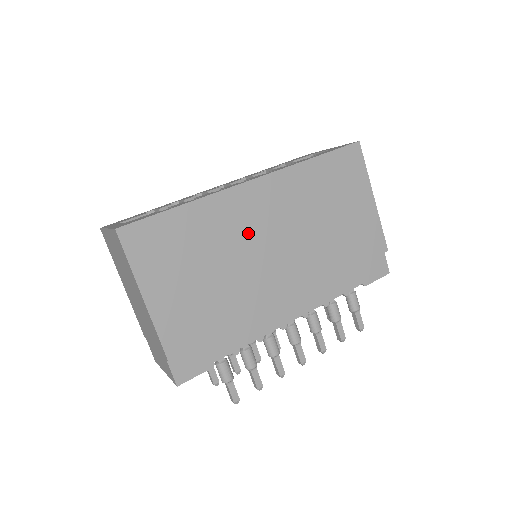
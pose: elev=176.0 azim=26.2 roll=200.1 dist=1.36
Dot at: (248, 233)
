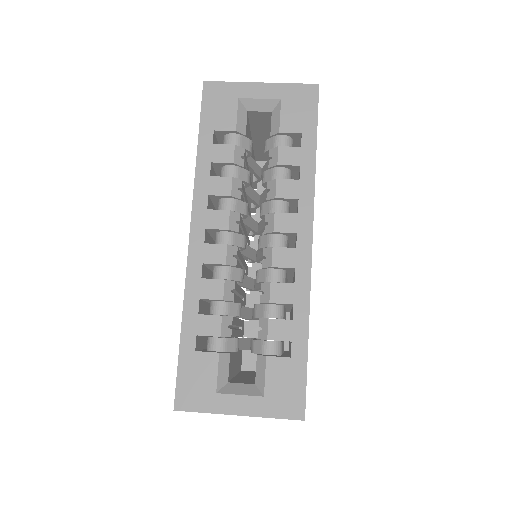
Dot at: occluded
